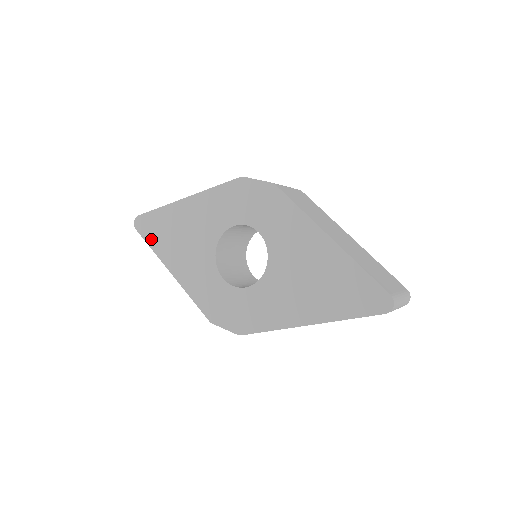
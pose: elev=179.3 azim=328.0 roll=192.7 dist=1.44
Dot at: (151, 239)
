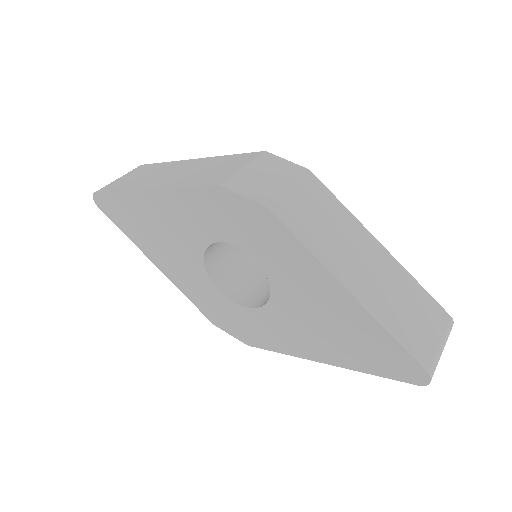
Dot at: (121, 224)
